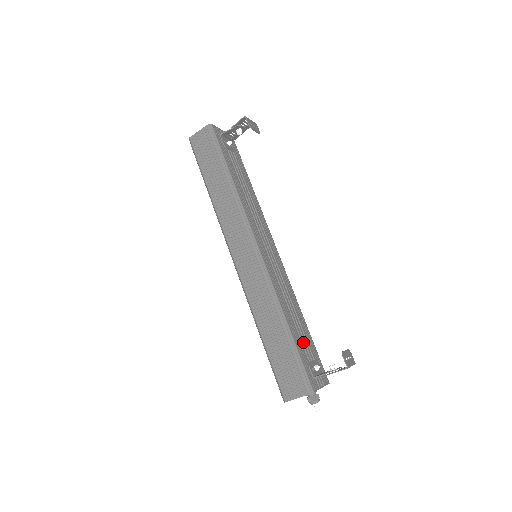
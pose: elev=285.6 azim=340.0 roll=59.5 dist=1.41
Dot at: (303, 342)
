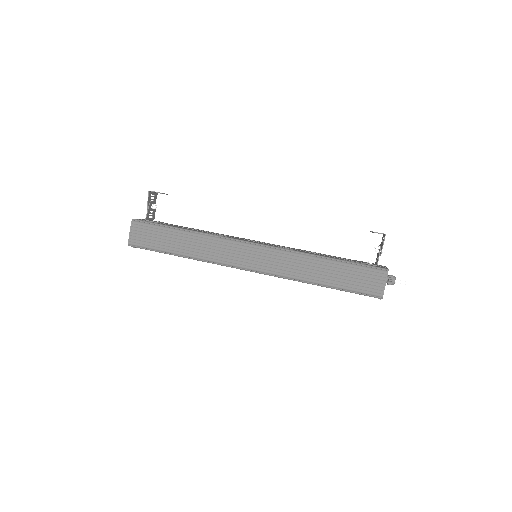
Dot at: occluded
